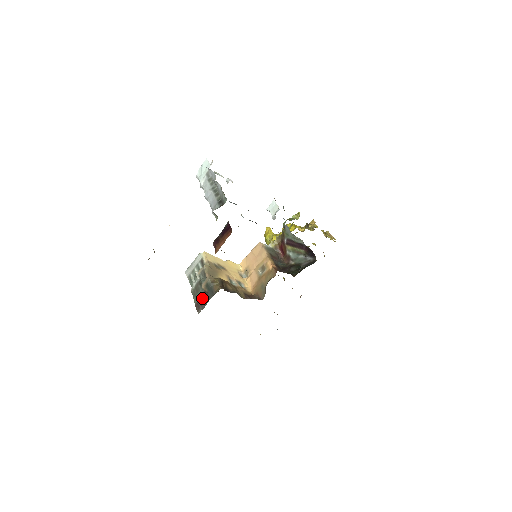
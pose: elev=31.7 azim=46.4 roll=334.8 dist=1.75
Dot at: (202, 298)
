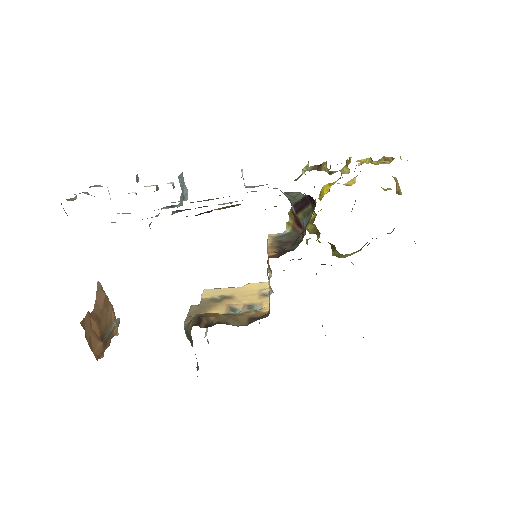
Dot at: (195, 354)
